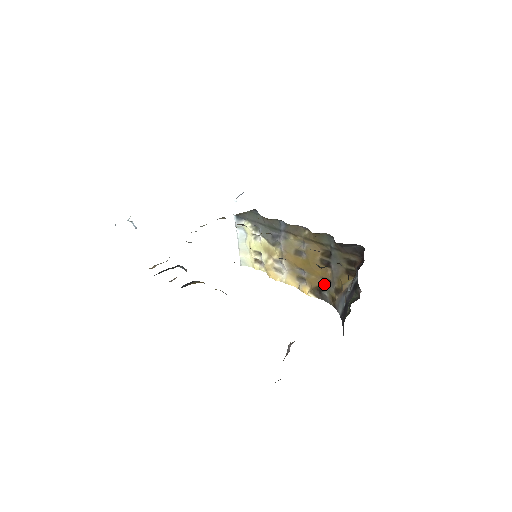
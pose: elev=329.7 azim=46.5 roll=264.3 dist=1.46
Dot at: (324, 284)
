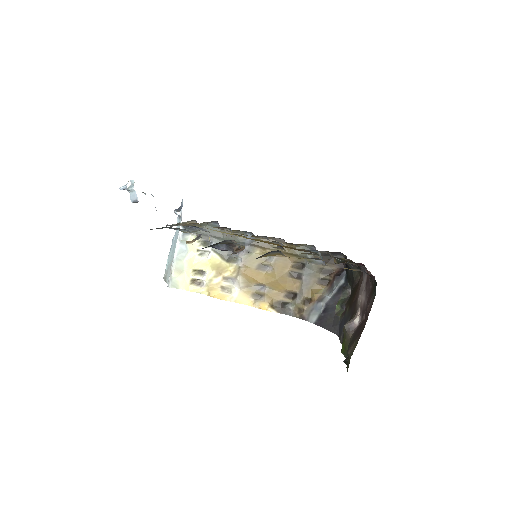
Dot at: (288, 297)
